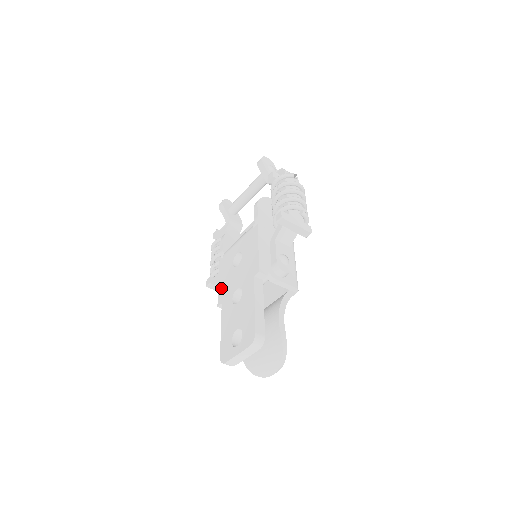
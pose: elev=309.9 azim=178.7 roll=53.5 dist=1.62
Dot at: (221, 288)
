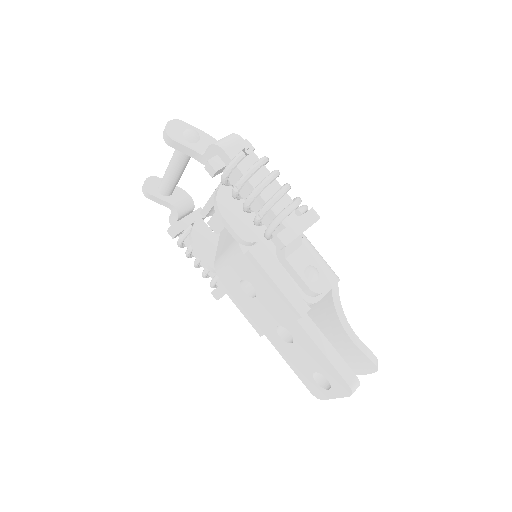
Dot at: (249, 317)
